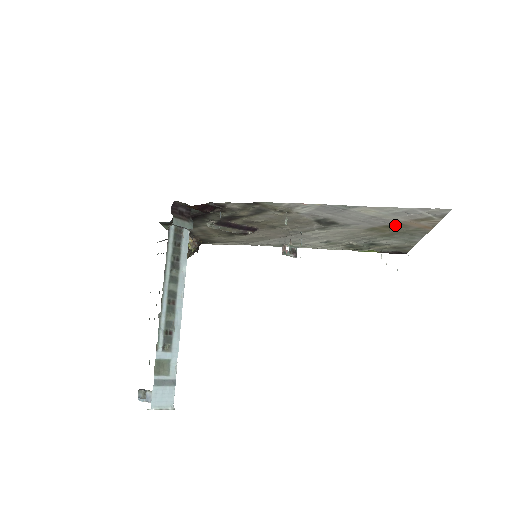
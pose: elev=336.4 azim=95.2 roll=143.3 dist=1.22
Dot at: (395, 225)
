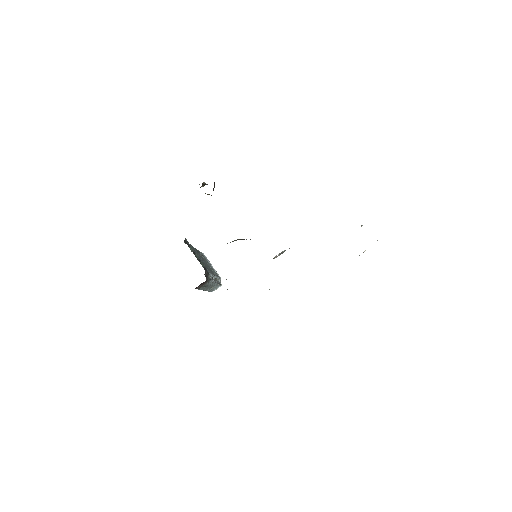
Dot at: occluded
